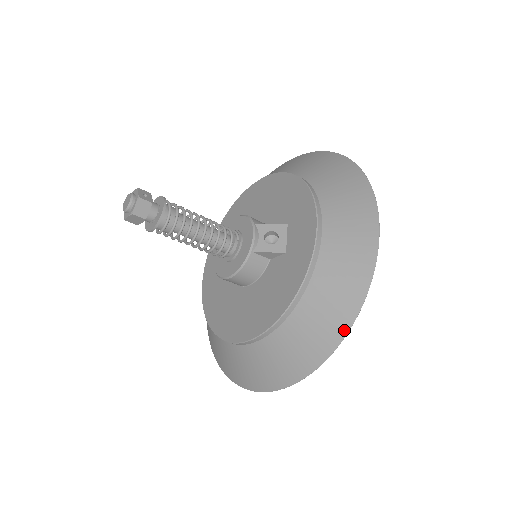
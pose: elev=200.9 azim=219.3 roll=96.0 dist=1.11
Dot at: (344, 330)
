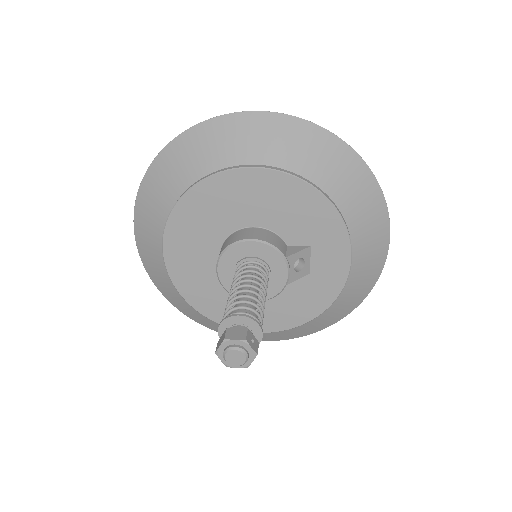
Dot at: (347, 314)
